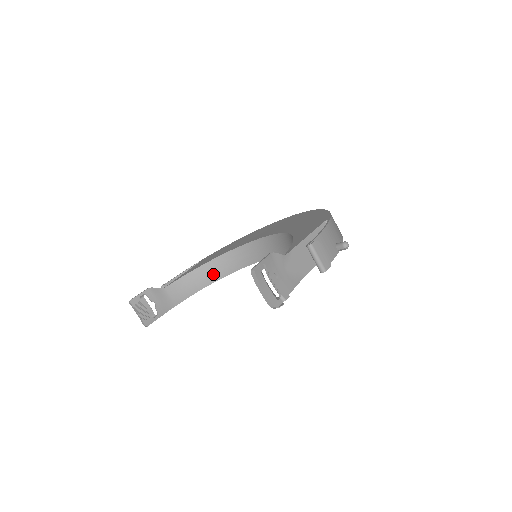
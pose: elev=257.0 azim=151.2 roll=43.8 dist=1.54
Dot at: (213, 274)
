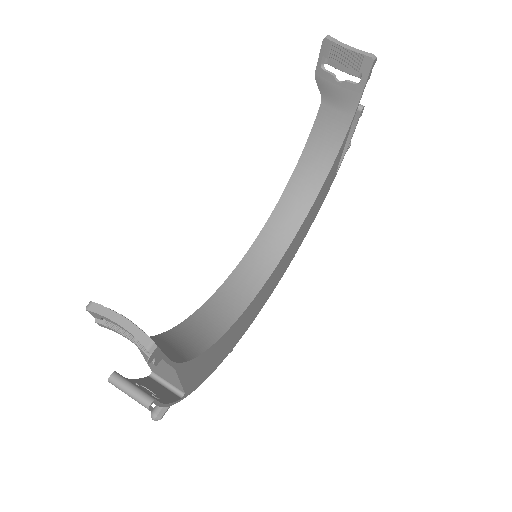
Dot at: (200, 335)
